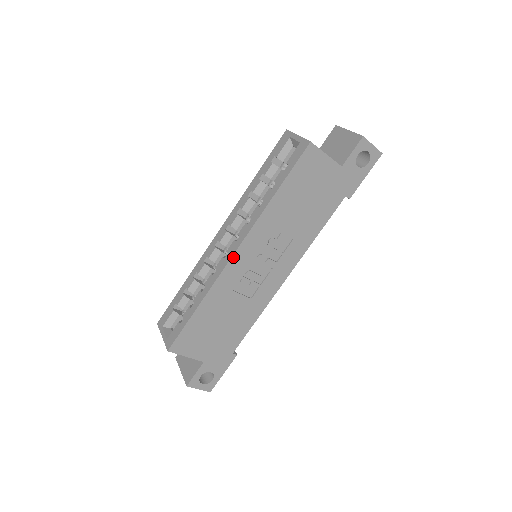
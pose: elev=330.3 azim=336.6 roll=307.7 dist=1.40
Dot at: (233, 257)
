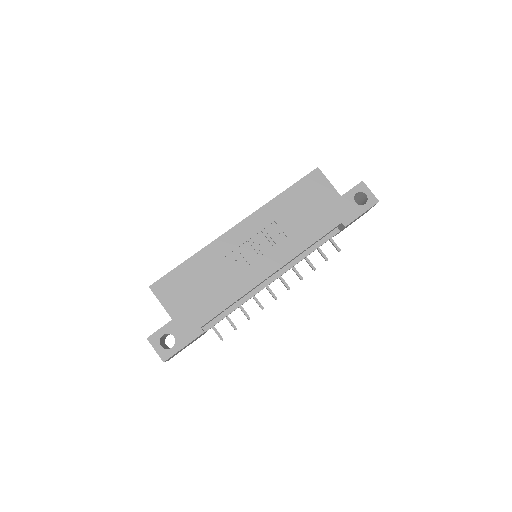
Dot at: (233, 228)
